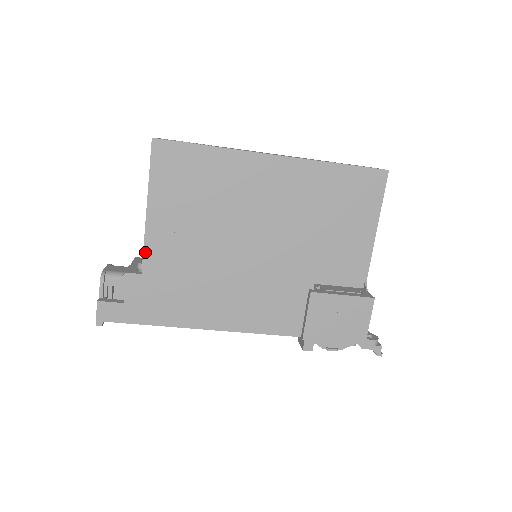
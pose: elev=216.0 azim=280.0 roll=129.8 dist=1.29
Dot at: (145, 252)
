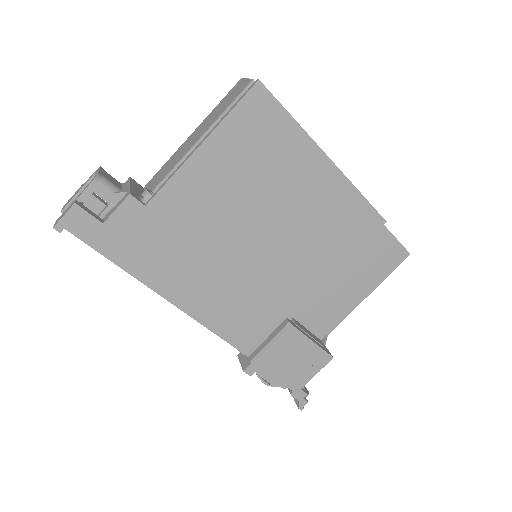
Dot at: (166, 186)
